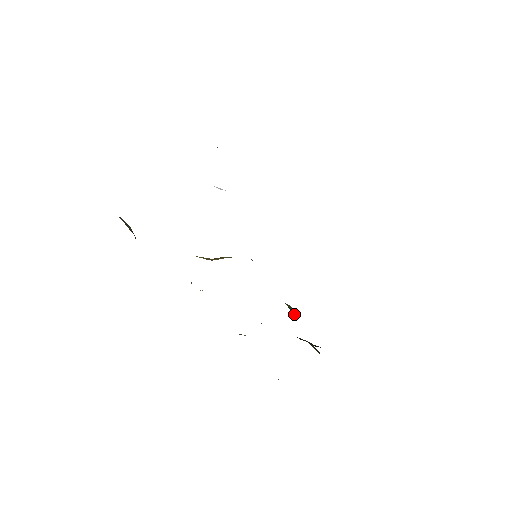
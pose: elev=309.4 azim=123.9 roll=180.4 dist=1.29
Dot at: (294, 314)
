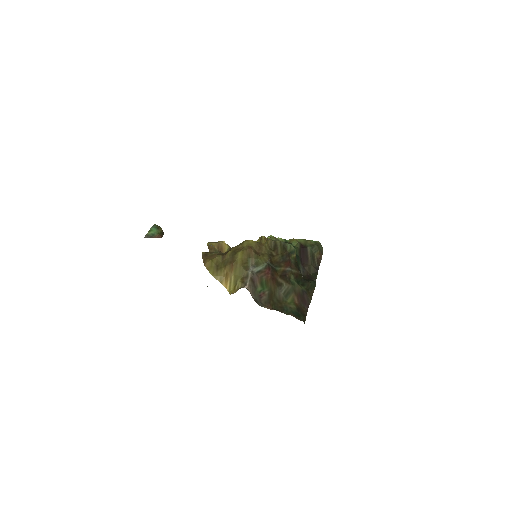
Dot at: (295, 253)
